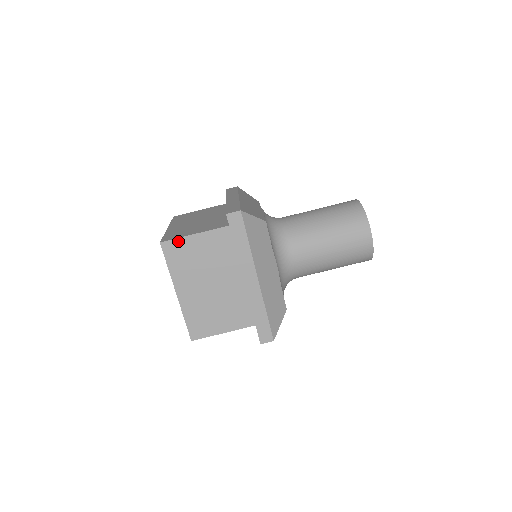
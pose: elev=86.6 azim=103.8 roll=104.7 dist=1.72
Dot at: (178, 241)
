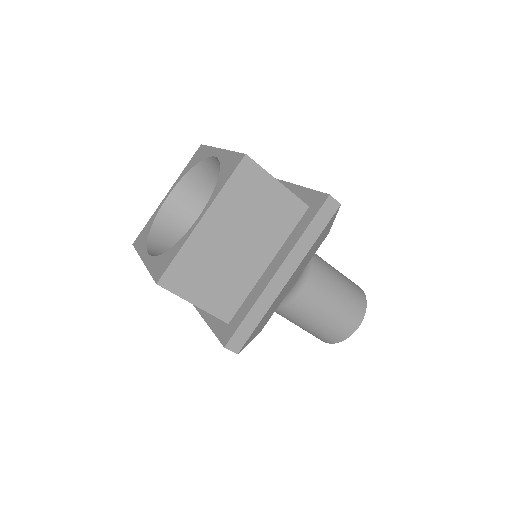
Dot at: (175, 293)
